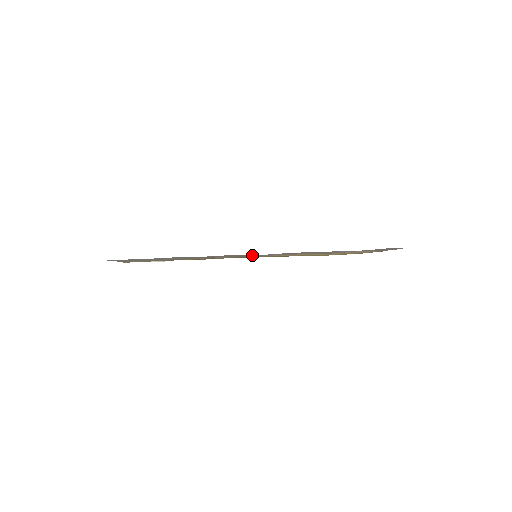
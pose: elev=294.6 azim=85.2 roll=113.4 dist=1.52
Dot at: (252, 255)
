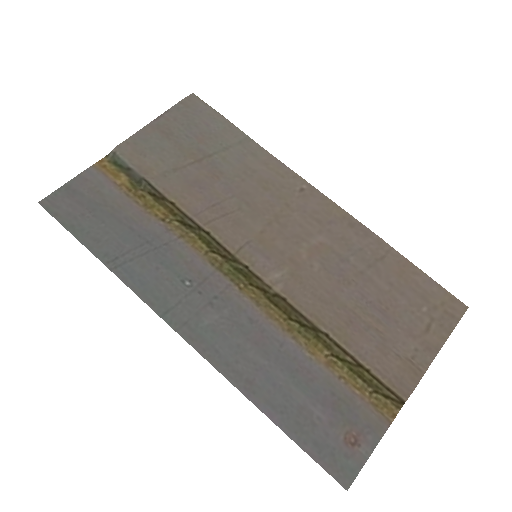
Dot at: (175, 324)
